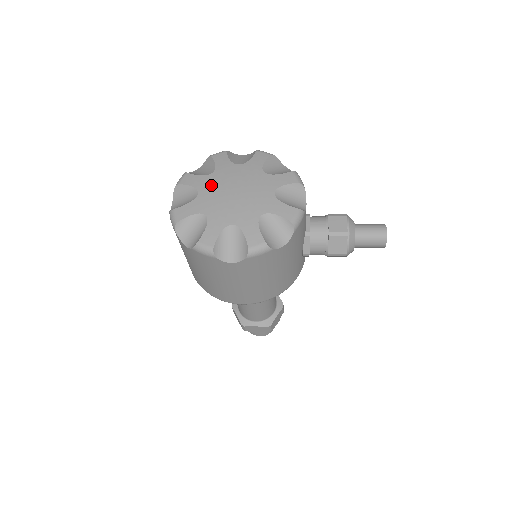
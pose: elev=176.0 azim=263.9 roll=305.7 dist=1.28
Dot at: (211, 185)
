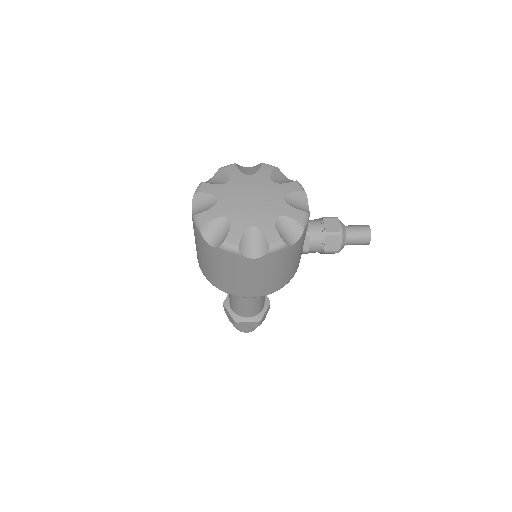
Dot at: (228, 193)
